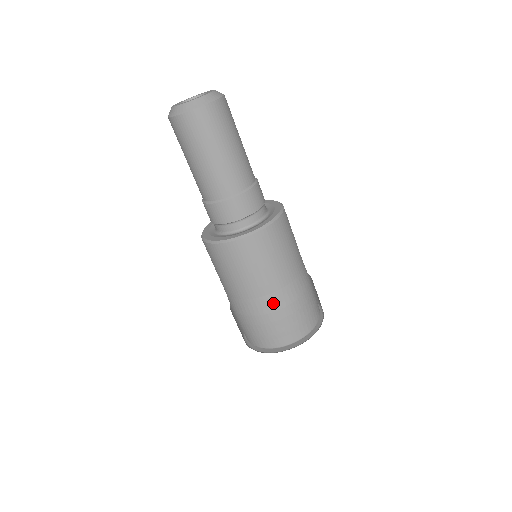
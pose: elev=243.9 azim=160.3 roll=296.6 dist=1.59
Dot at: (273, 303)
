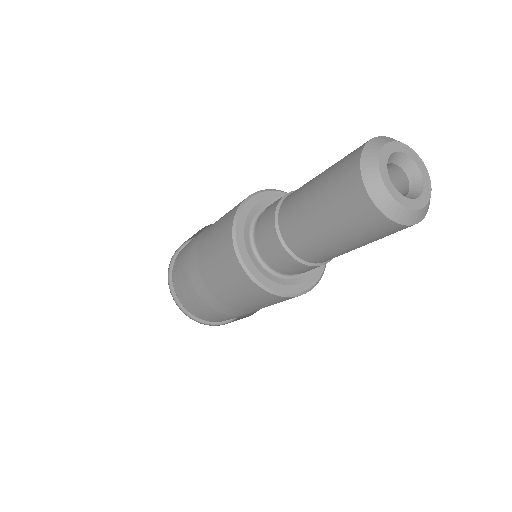
Dot at: (209, 299)
